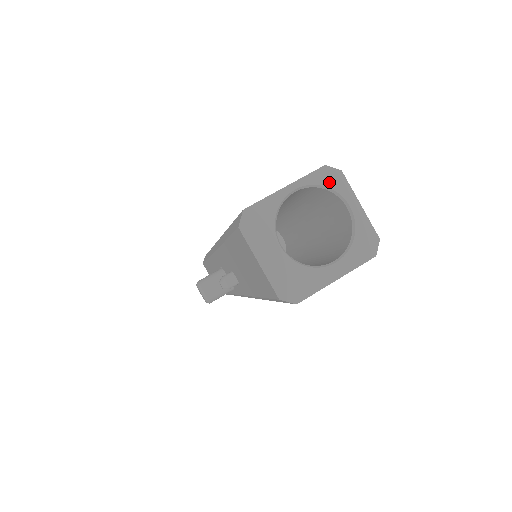
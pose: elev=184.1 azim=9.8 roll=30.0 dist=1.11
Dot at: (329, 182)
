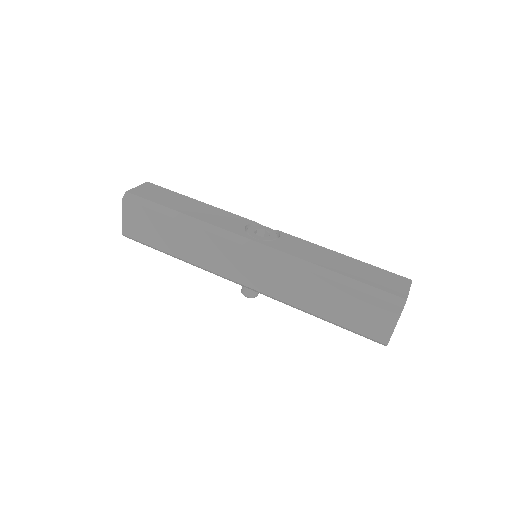
Dot at: occluded
